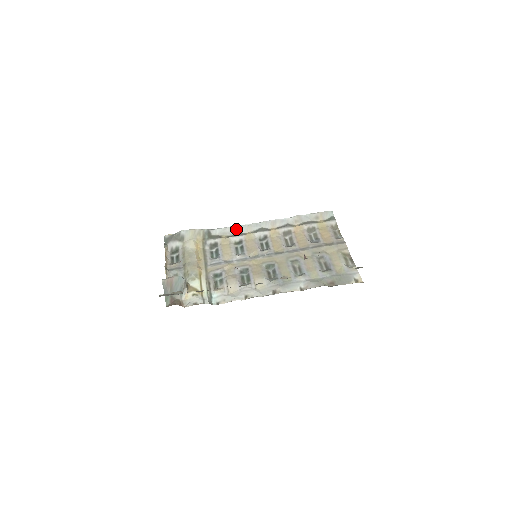
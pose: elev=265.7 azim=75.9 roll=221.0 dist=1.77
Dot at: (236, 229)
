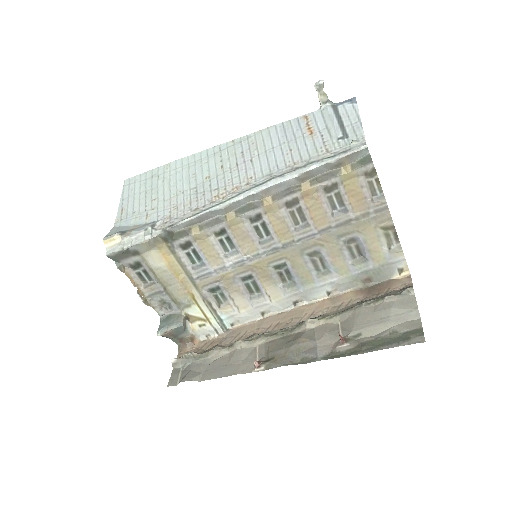
Dot at: (208, 216)
